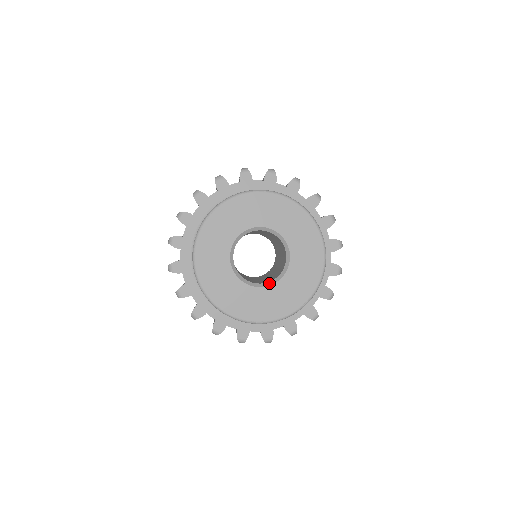
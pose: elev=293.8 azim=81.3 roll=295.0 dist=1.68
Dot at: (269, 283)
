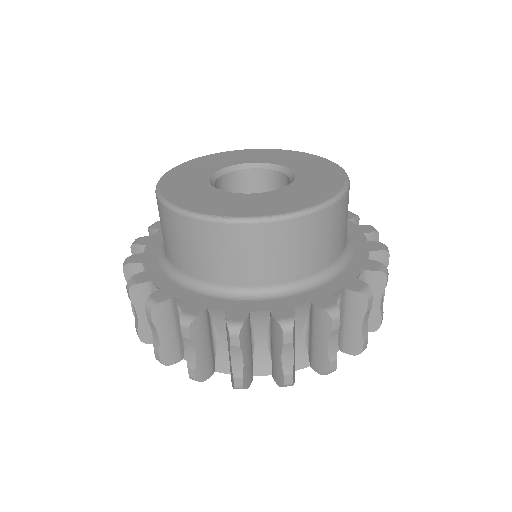
Dot at: (255, 194)
